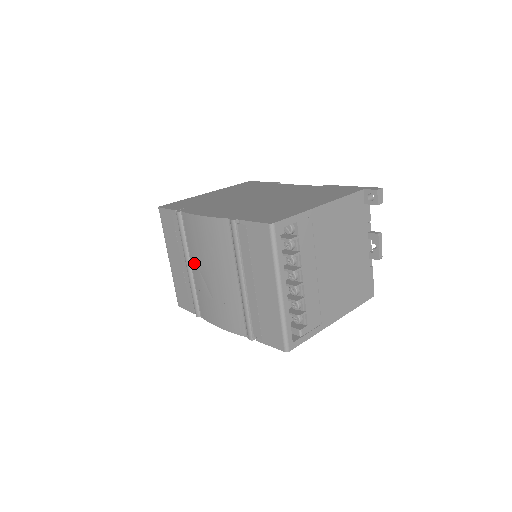
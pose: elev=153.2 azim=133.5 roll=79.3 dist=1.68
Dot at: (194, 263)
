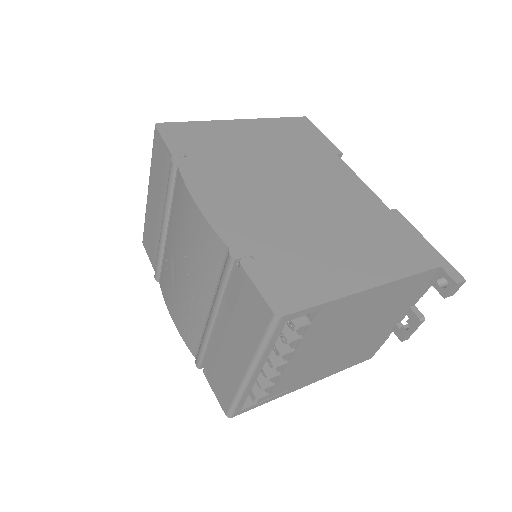
Dot at: (170, 234)
